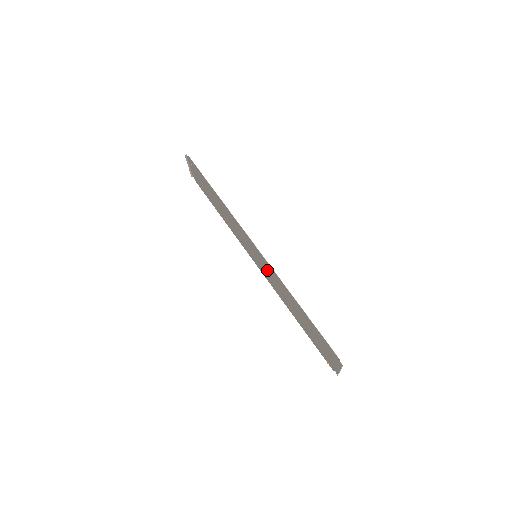
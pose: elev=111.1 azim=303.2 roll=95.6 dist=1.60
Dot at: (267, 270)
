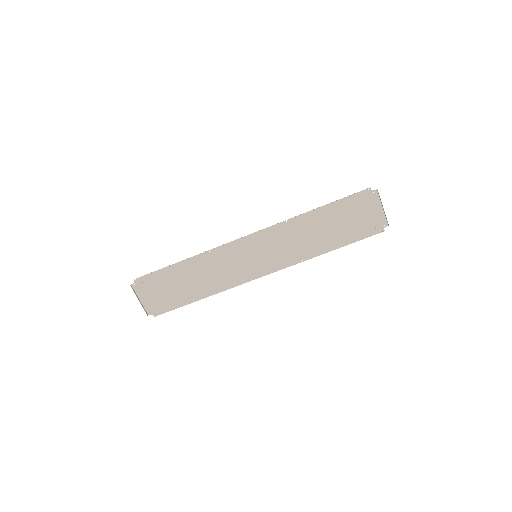
Dot at: (273, 246)
